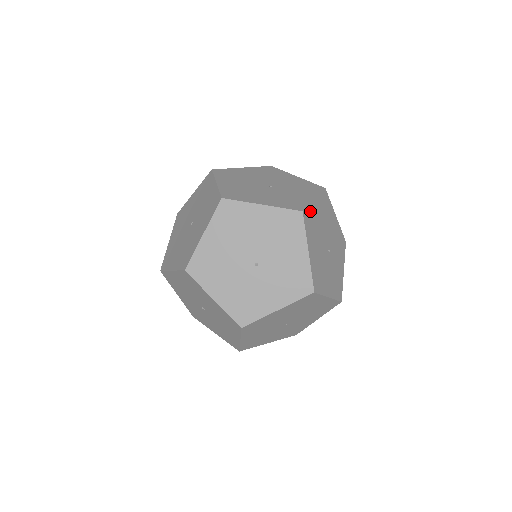
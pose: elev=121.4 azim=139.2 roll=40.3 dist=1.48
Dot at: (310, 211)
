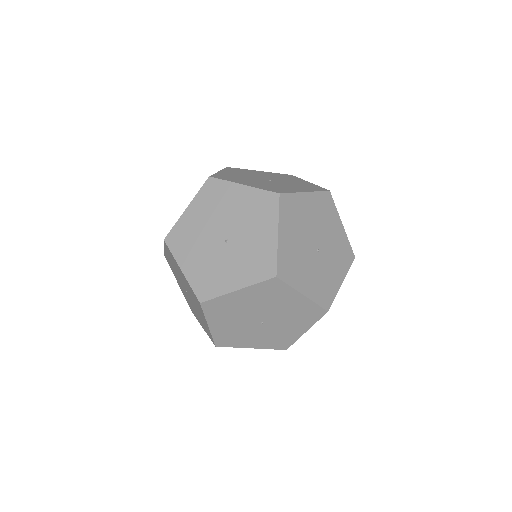
Dot at: (294, 199)
